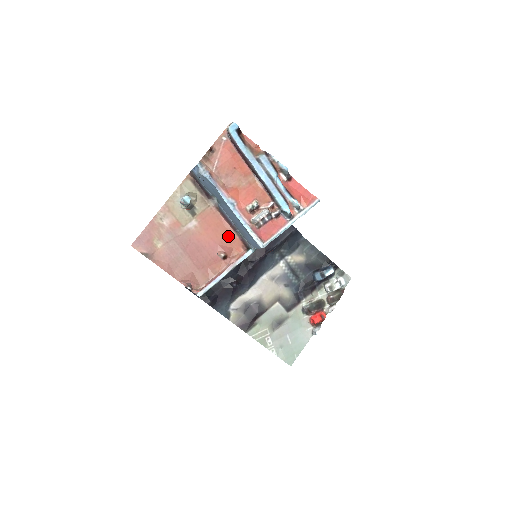
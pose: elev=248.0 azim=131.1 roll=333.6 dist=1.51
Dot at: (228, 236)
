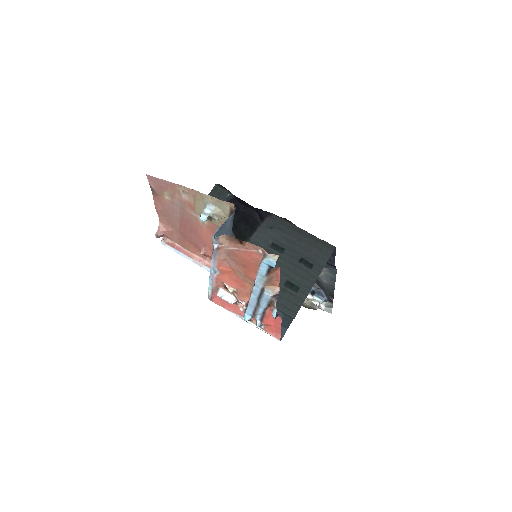
Dot at: occluded
